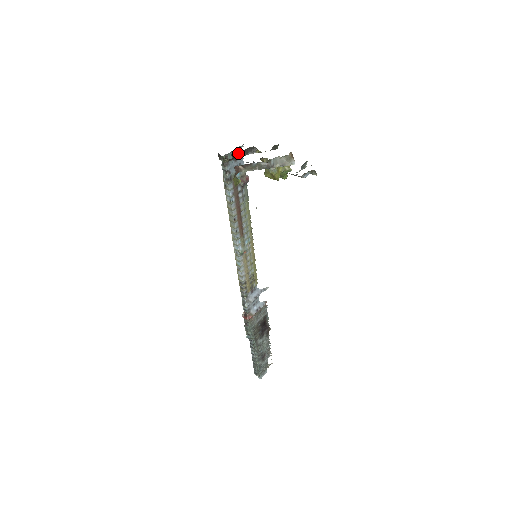
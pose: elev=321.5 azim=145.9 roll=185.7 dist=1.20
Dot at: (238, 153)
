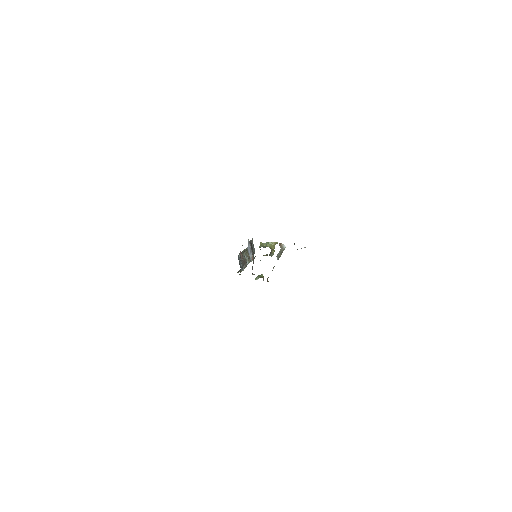
Dot at: (252, 269)
